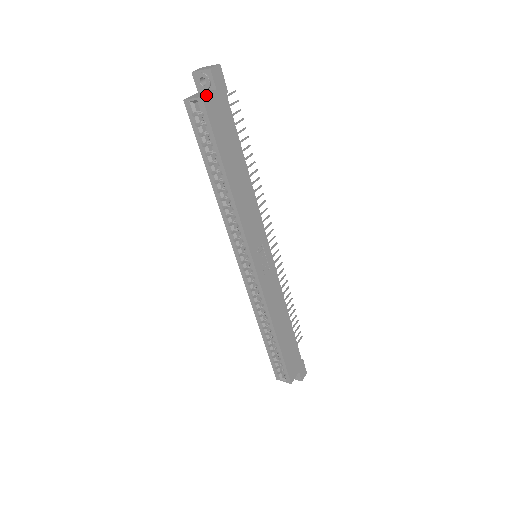
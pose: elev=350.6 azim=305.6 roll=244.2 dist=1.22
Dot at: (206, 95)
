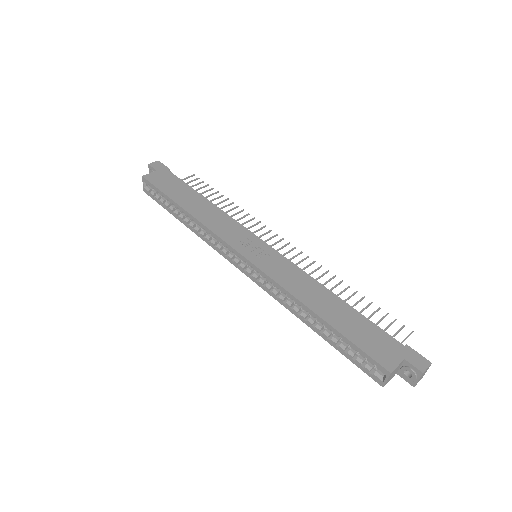
Dot at: (146, 175)
